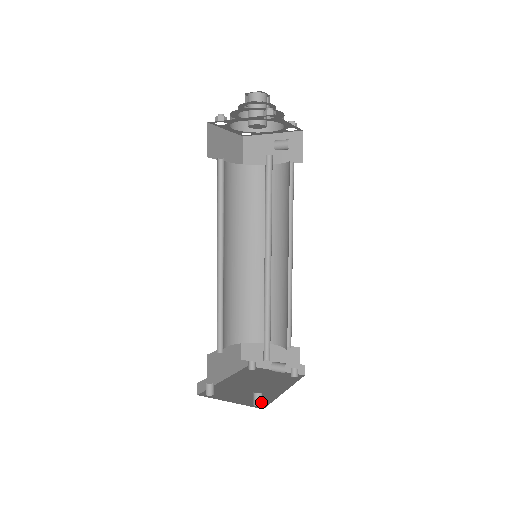
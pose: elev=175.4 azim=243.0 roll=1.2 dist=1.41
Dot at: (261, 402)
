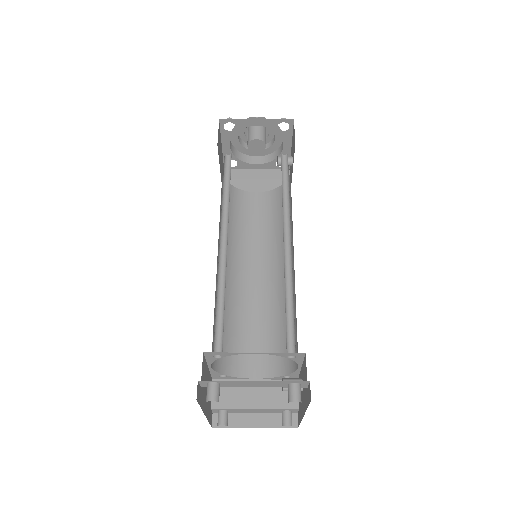
Dot at: occluded
